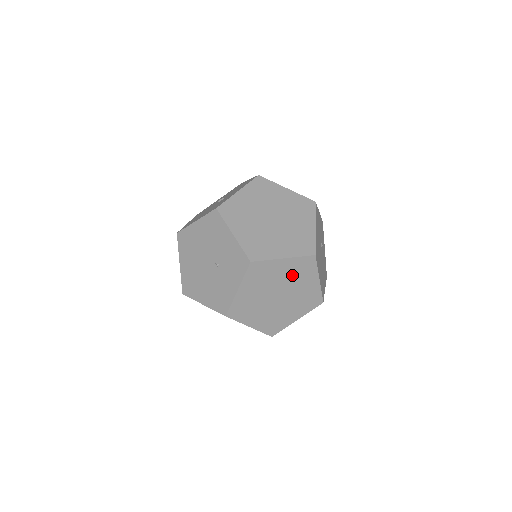
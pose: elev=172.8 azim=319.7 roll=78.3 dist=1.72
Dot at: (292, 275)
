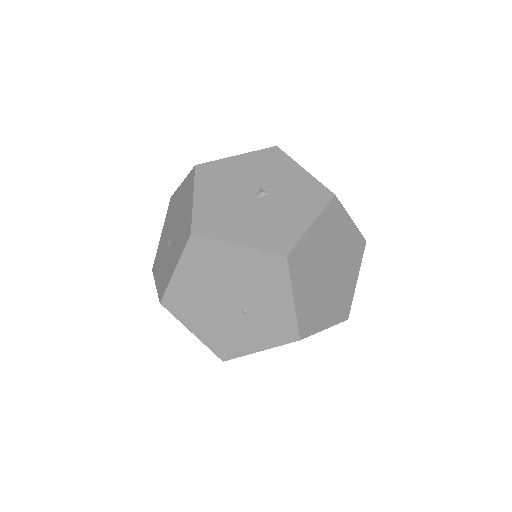
Dot at: occluded
